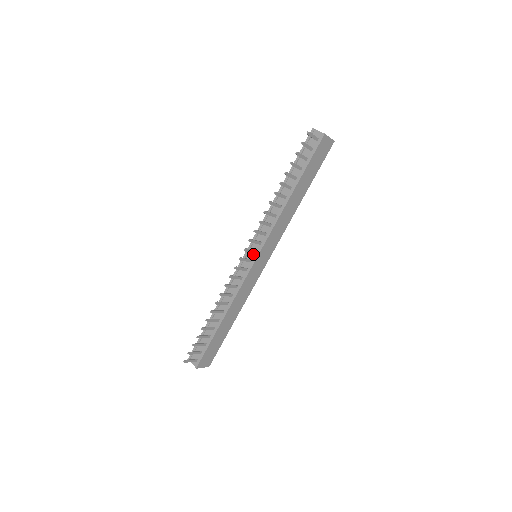
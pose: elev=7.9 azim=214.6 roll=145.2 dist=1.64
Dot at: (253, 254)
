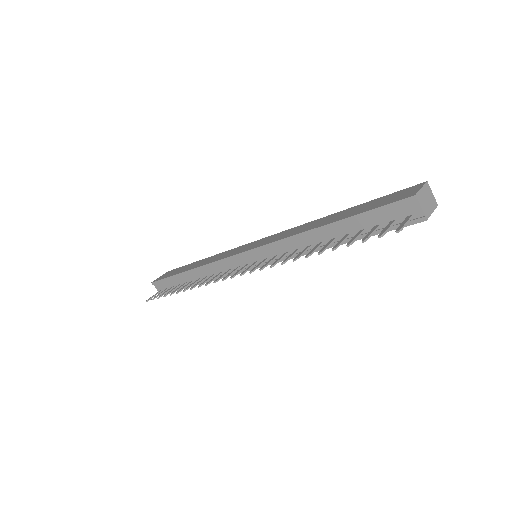
Dot at: (252, 261)
